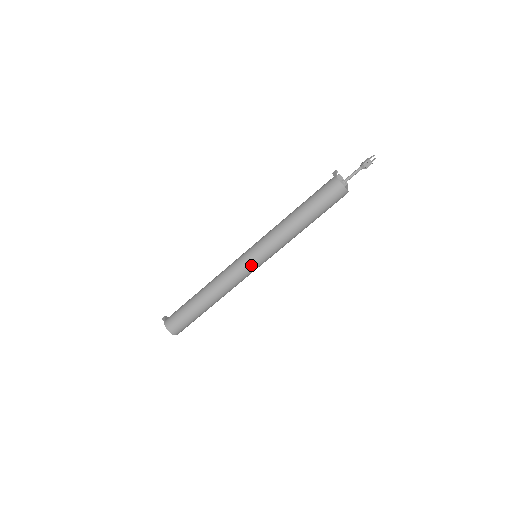
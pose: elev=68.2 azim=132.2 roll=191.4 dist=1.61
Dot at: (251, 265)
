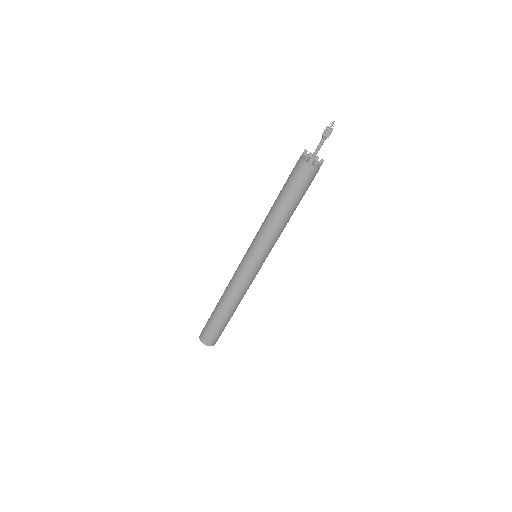
Dot at: (249, 265)
